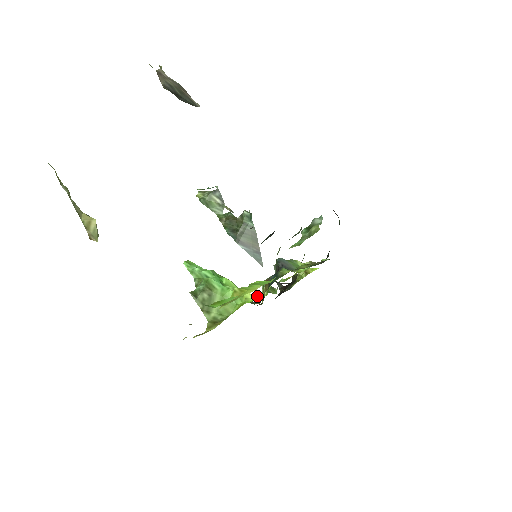
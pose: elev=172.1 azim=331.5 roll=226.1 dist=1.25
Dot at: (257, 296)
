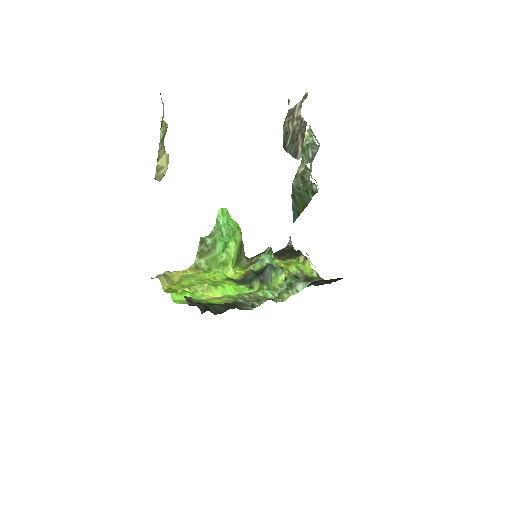
Dot at: (234, 275)
